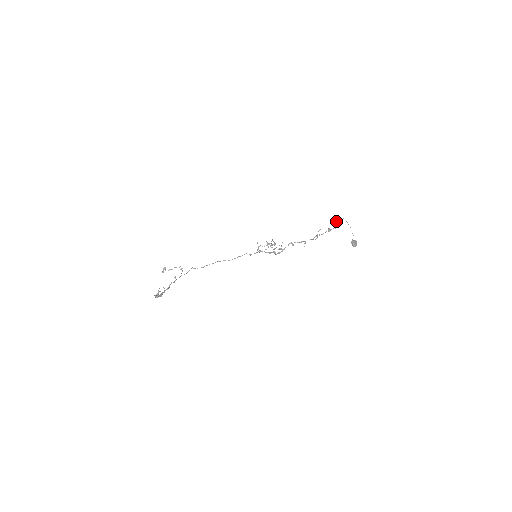
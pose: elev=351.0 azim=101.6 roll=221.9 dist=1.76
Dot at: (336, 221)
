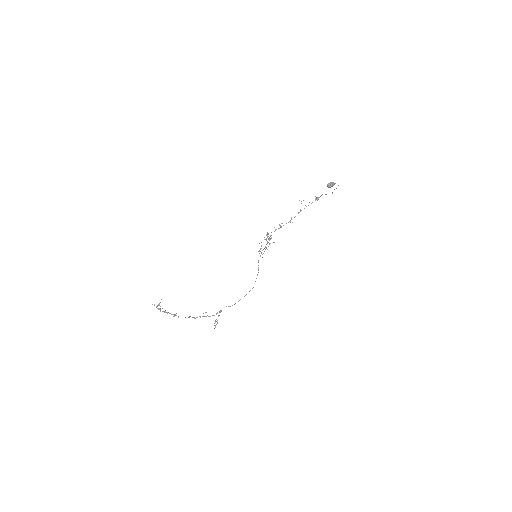
Dot at: occluded
